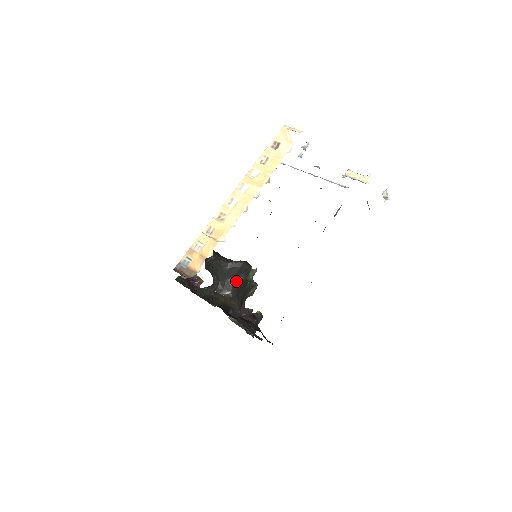
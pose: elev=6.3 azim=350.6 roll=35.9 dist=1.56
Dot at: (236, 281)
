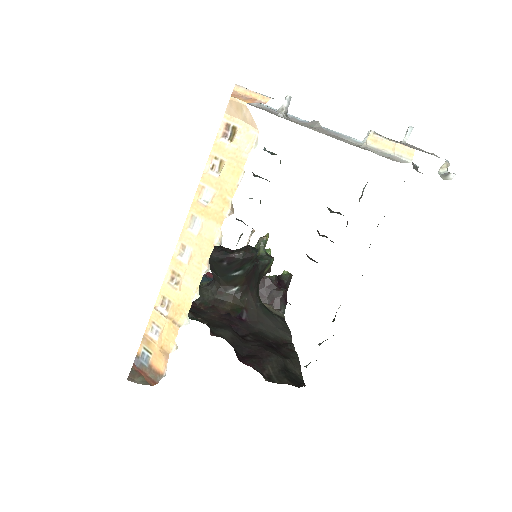
Dot at: (241, 273)
